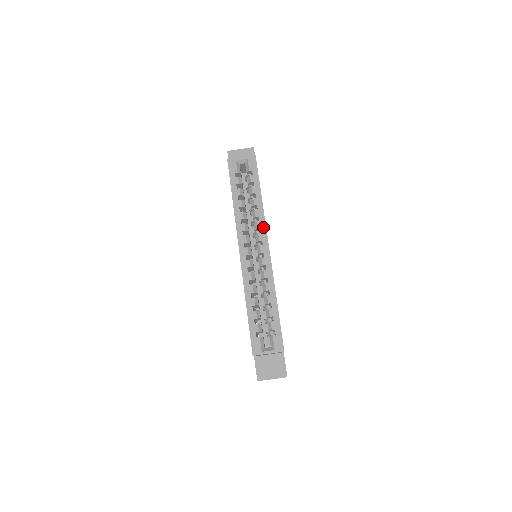
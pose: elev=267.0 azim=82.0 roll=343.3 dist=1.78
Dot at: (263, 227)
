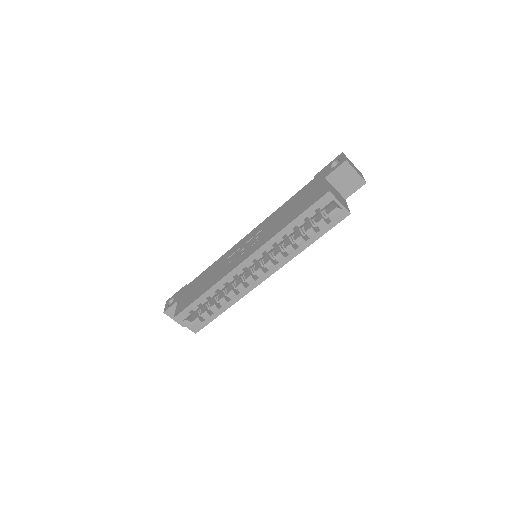
Dot at: (282, 264)
